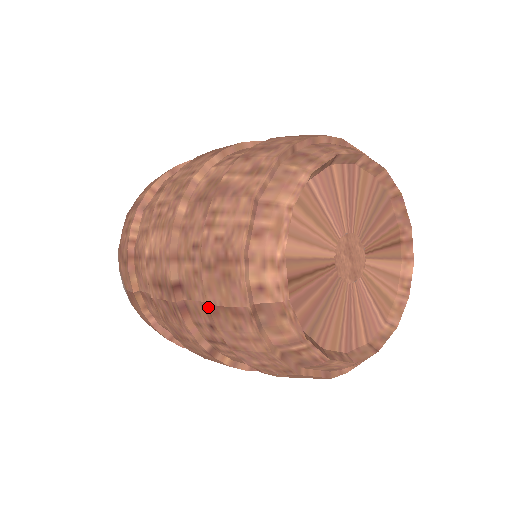
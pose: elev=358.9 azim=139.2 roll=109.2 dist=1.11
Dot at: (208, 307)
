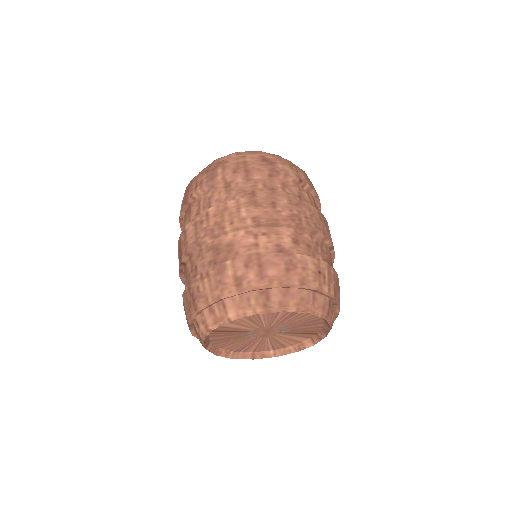
Dot at: (182, 295)
